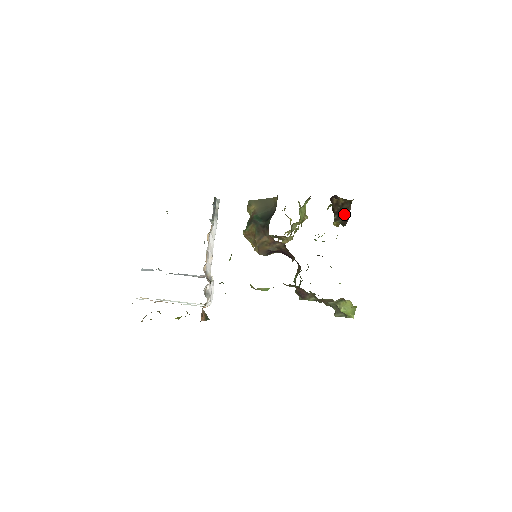
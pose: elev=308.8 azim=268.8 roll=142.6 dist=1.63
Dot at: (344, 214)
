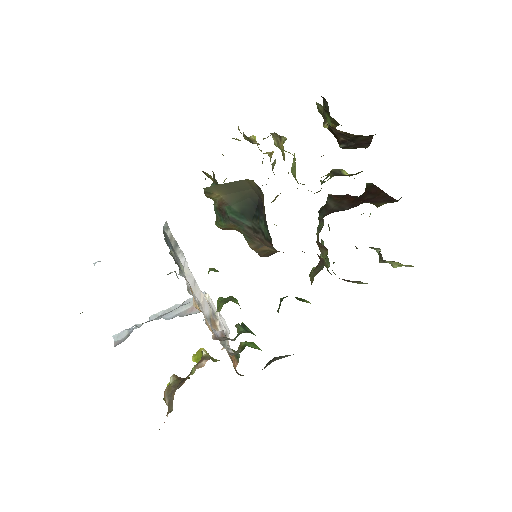
Dot at: (360, 144)
